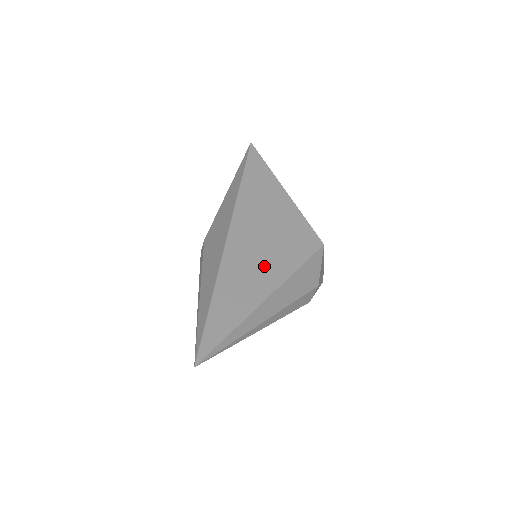
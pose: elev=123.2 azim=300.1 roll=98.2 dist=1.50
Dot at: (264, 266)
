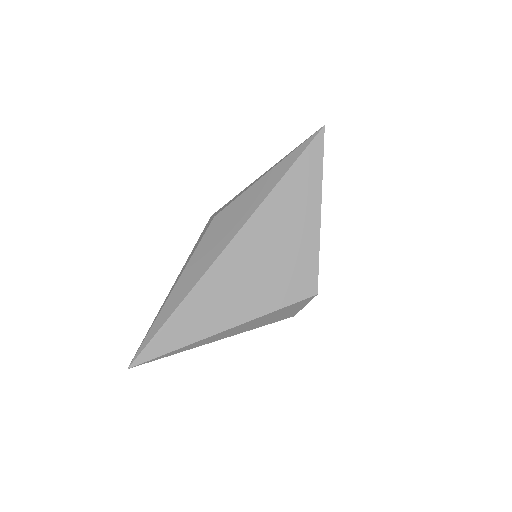
Dot at: (242, 296)
